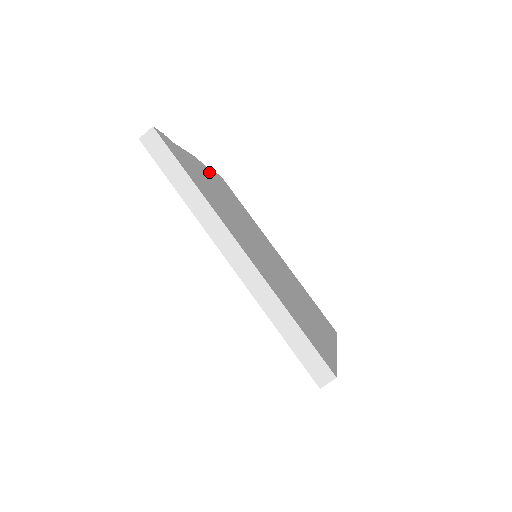
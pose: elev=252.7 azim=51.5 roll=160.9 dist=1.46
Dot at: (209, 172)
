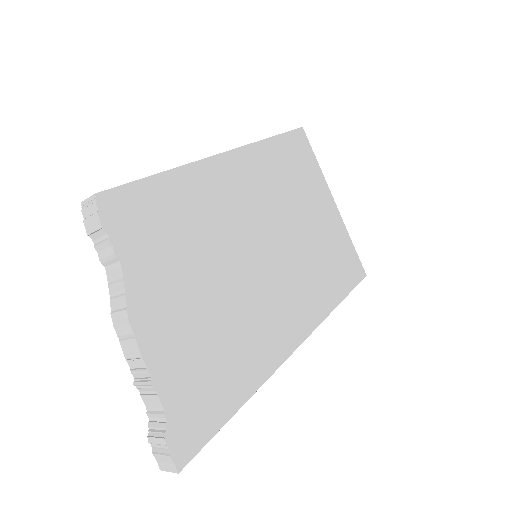
Dot at: (142, 284)
